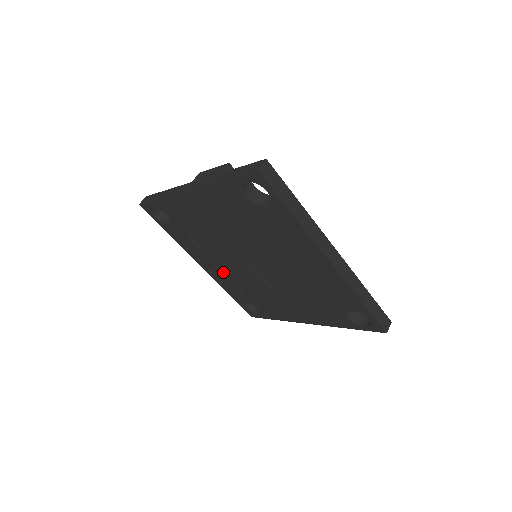
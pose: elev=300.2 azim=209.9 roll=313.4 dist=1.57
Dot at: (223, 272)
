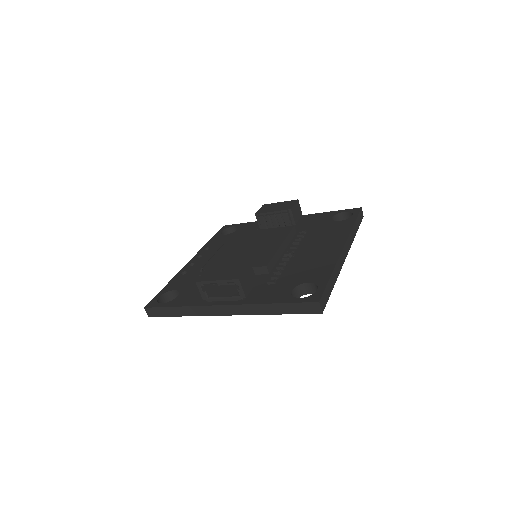
Dot at: occluded
